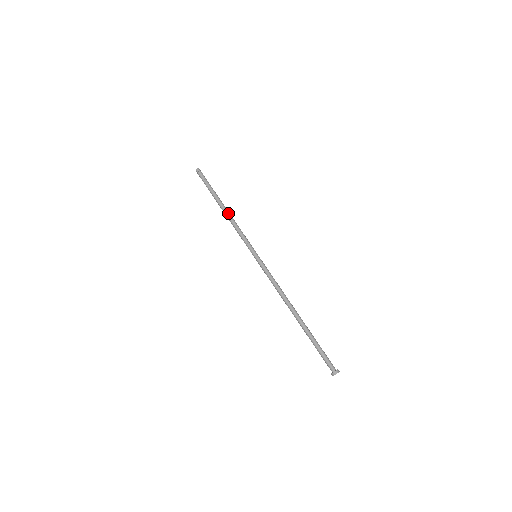
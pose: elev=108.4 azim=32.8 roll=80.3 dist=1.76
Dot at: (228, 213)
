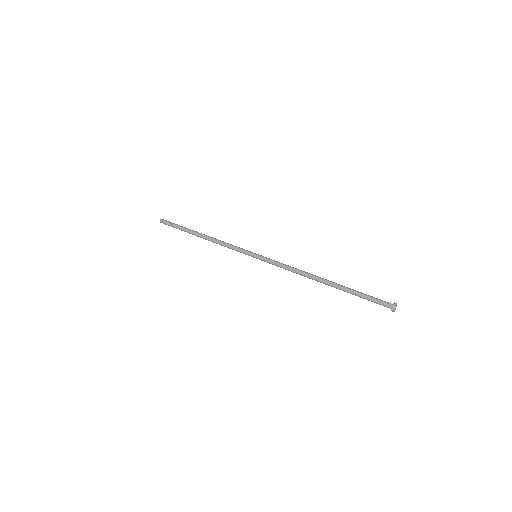
Dot at: (209, 237)
